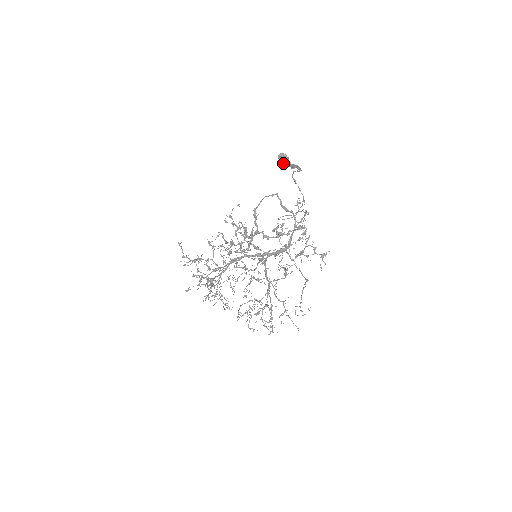
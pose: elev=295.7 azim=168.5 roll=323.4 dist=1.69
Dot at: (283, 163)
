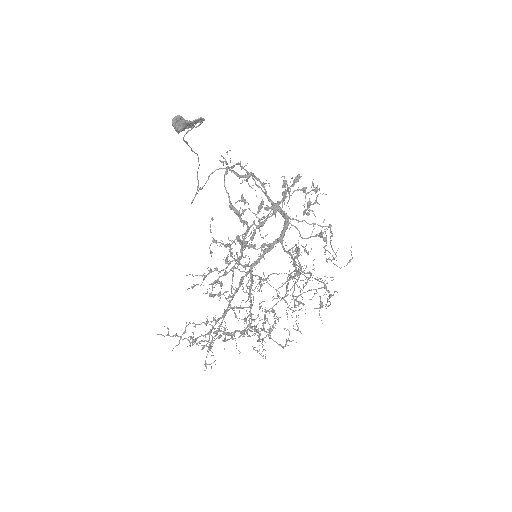
Dot at: (183, 129)
